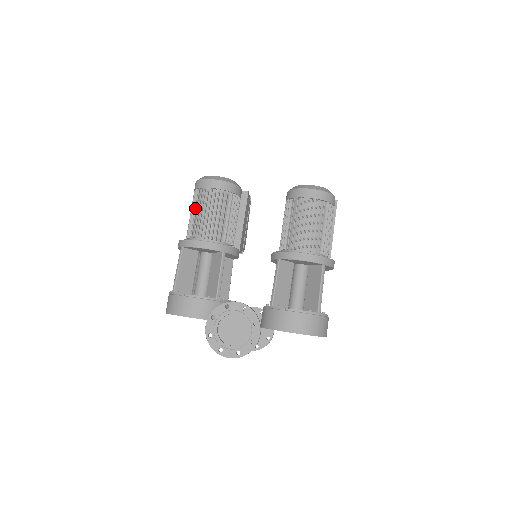
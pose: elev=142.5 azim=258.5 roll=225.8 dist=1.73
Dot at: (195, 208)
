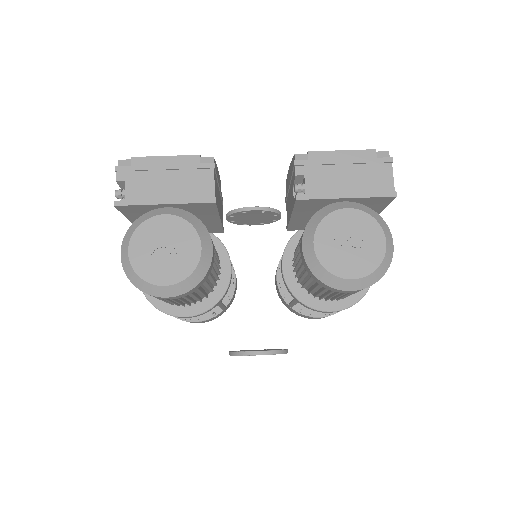
Dot at: occluded
